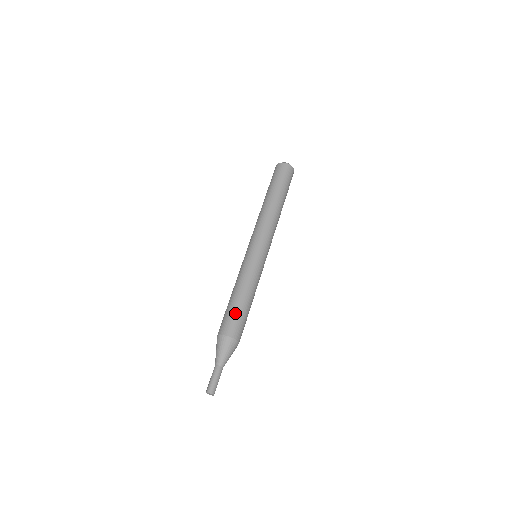
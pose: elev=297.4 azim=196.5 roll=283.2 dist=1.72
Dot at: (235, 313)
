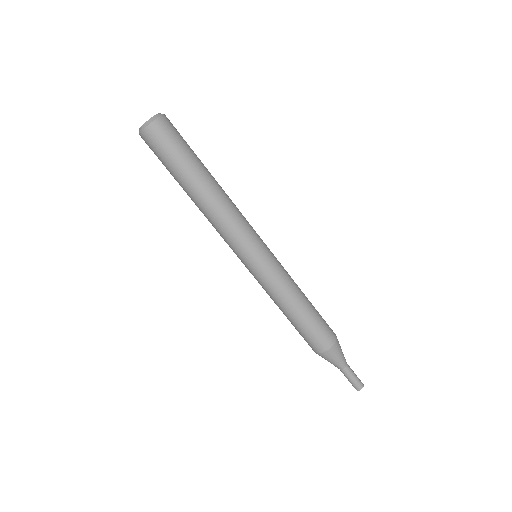
Dot at: (312, 328)
